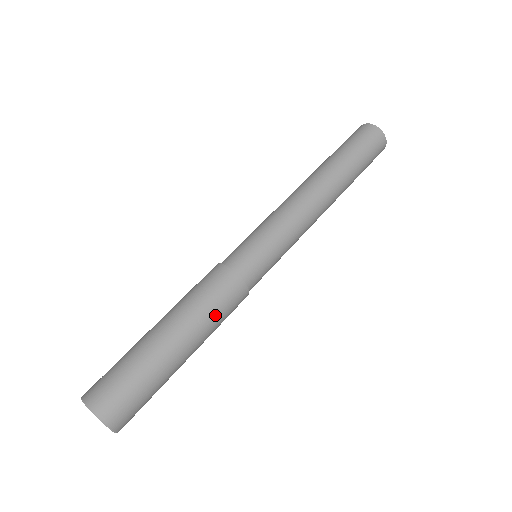
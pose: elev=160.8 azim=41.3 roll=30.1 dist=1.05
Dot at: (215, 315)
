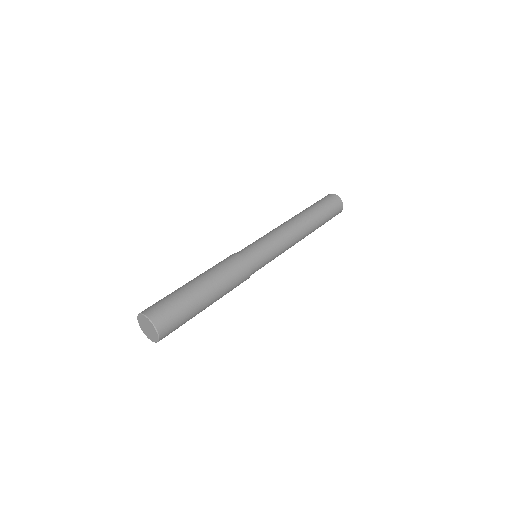
Dot at: (230, 283)
